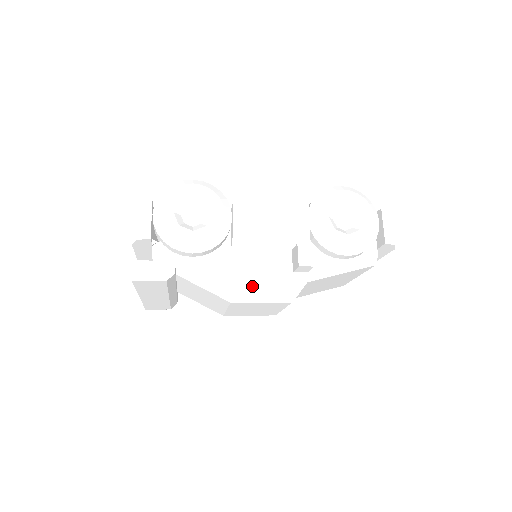
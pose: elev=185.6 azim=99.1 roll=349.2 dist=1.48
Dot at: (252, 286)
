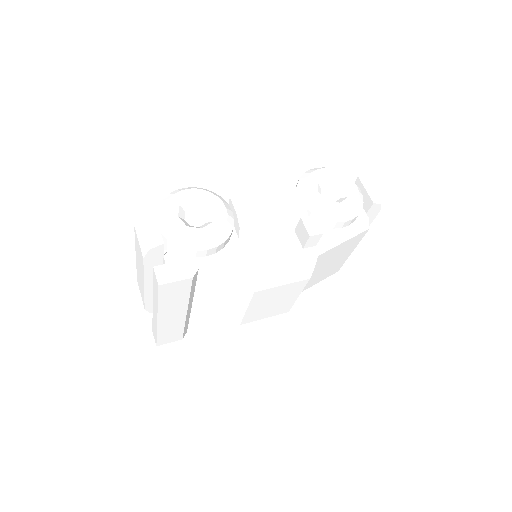
Dot at: (271, 270)
